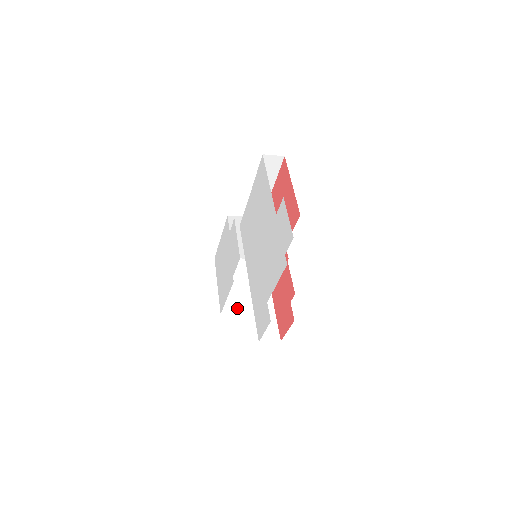
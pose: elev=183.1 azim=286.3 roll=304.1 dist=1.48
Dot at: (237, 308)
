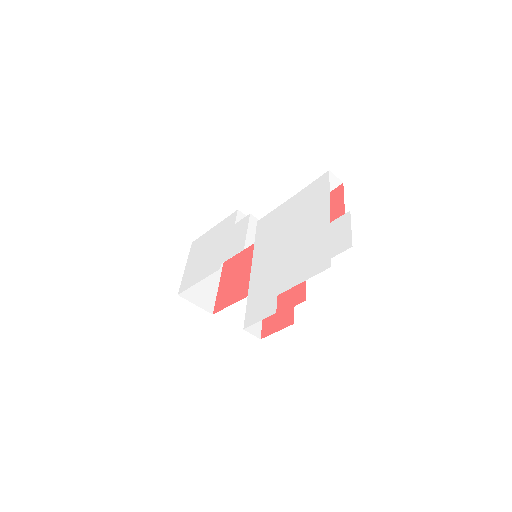
Dot at: (194, 298)
